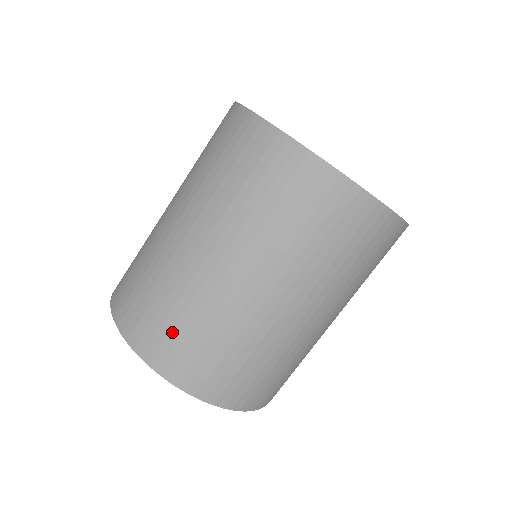
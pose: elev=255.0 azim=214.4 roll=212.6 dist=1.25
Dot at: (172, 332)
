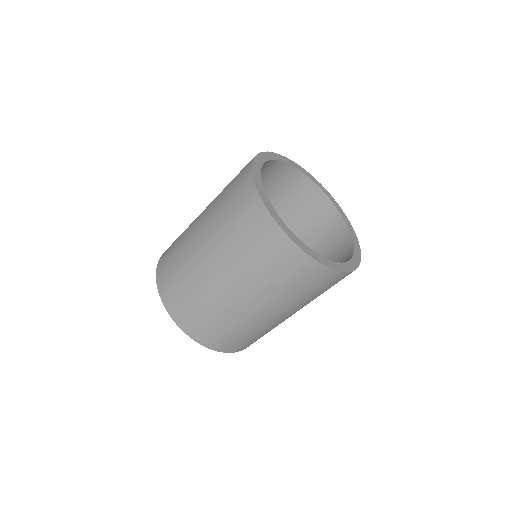
Dot at: (170, 264)
